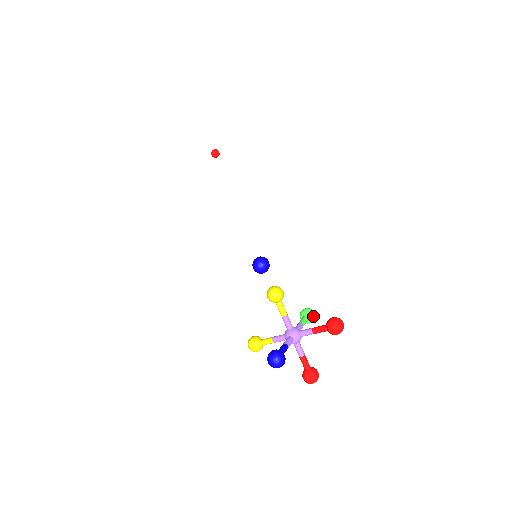
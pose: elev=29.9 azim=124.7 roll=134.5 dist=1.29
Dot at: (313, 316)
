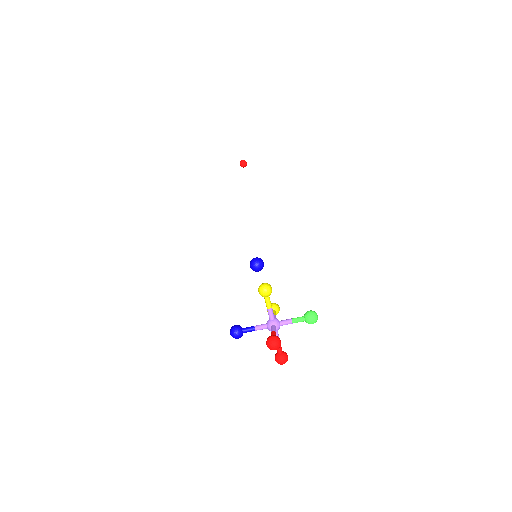
Dot at: (309, 321)
